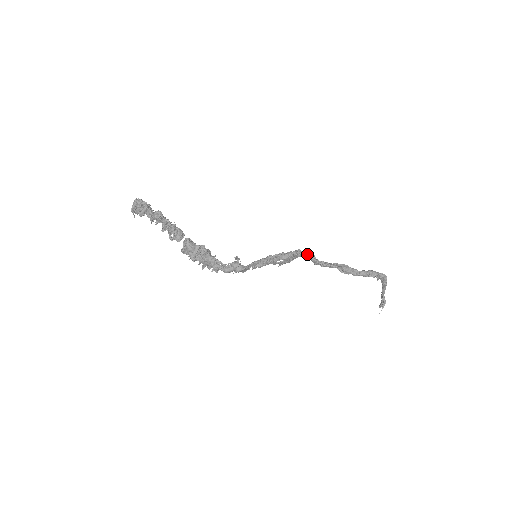
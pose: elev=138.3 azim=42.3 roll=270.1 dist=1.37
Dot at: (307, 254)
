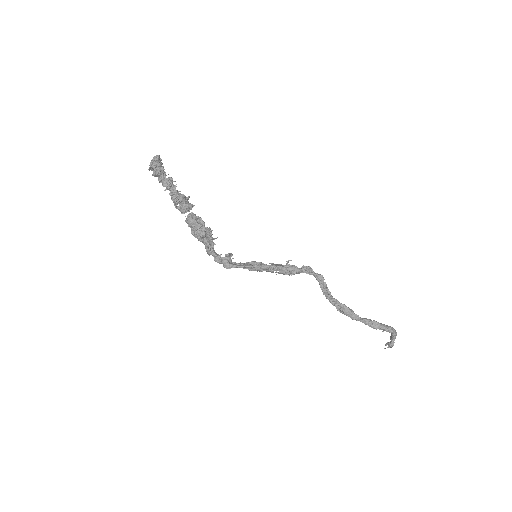
Dot at: (315, 274)
